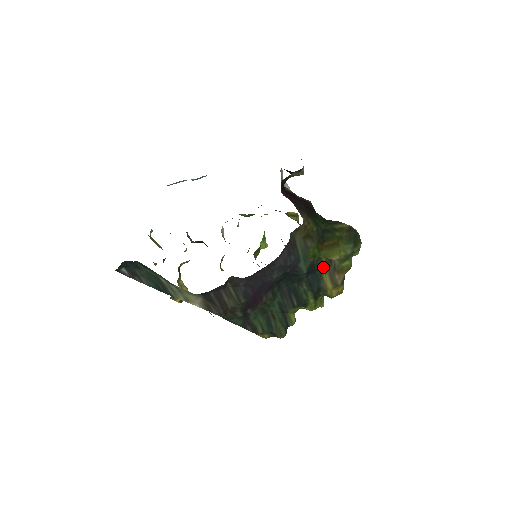
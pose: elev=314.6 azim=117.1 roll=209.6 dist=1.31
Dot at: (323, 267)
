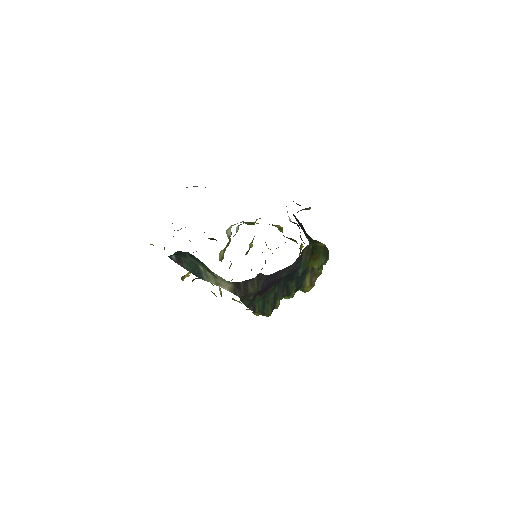
Dot at: (308, 272)
